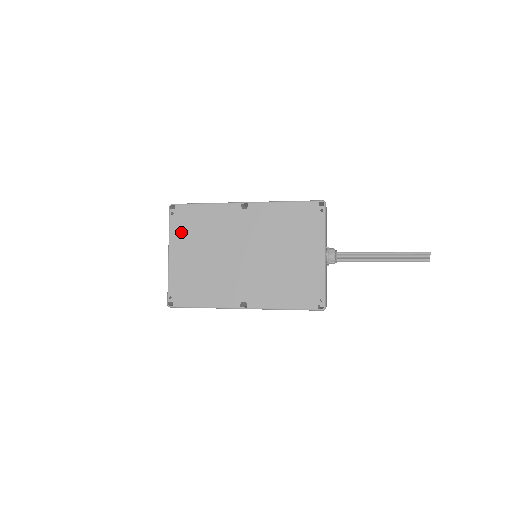
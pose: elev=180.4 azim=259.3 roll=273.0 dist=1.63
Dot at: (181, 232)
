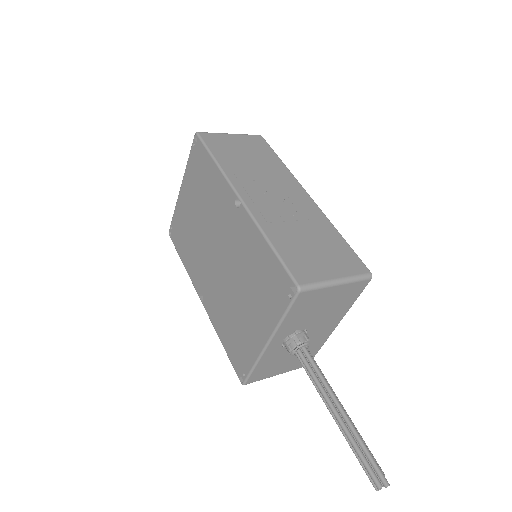
Dot at: (192, 173)
